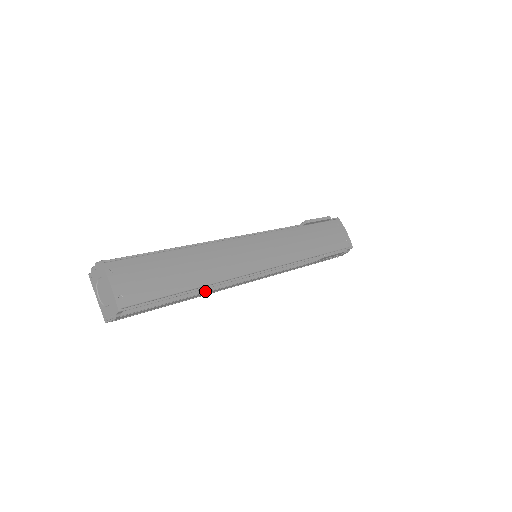
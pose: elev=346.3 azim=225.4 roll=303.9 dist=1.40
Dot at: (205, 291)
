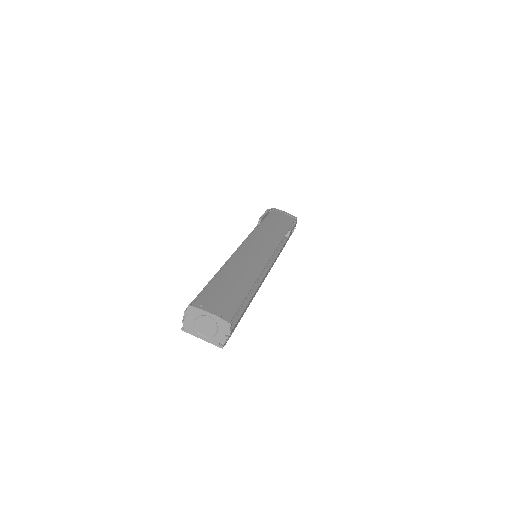
Dot at: (256, 289)
